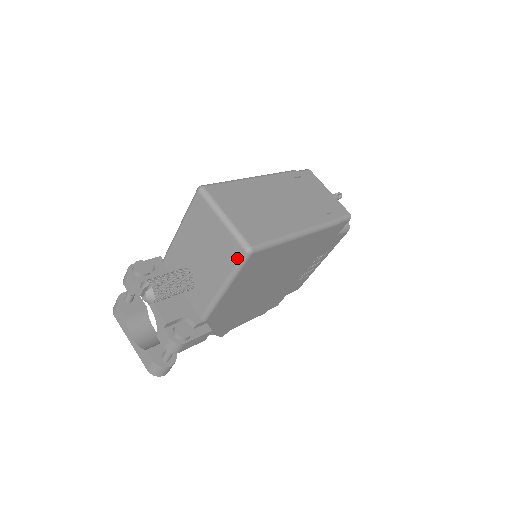
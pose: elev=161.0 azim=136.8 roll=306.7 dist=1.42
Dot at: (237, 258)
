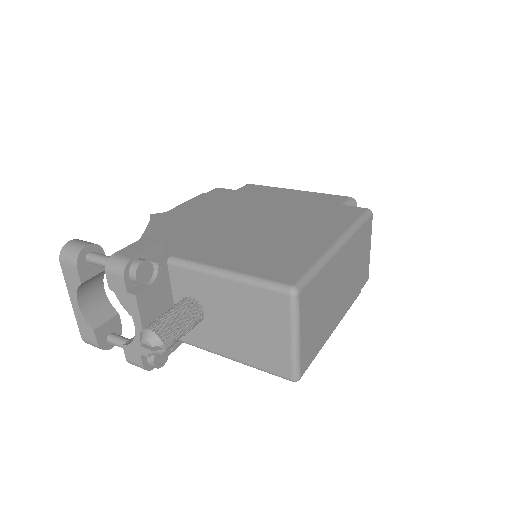
Dot at: (277, 372)
